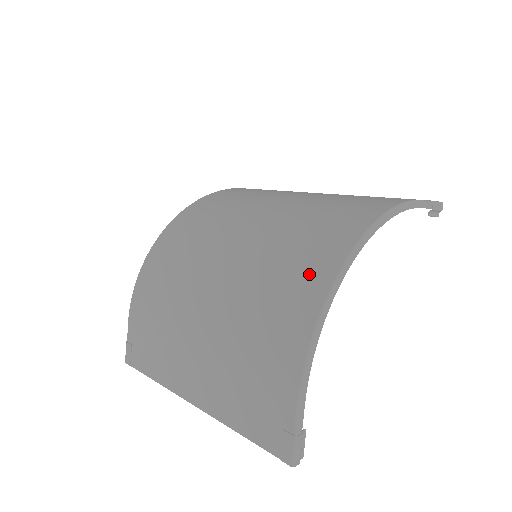
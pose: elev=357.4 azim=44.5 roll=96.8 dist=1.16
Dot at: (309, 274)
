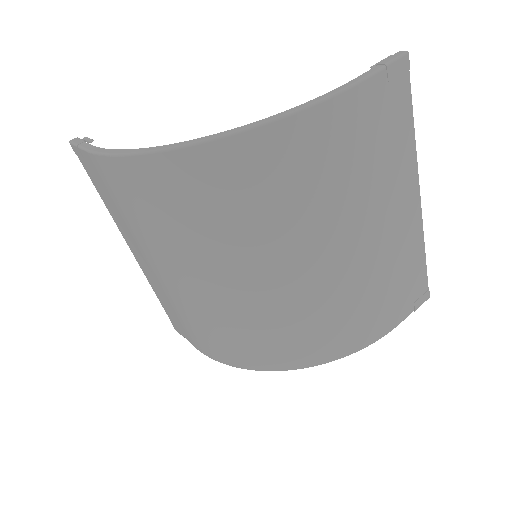
Dot at: (255, 356)
